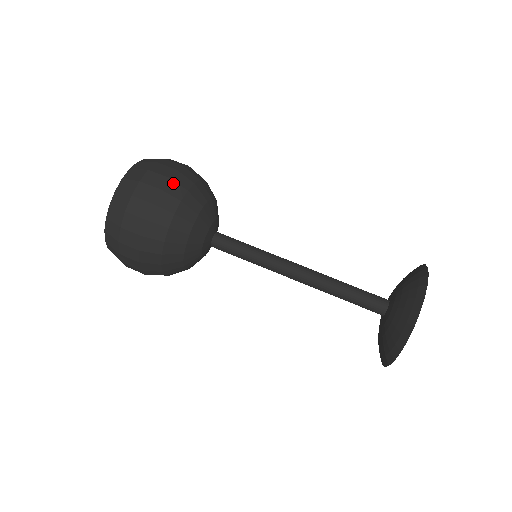
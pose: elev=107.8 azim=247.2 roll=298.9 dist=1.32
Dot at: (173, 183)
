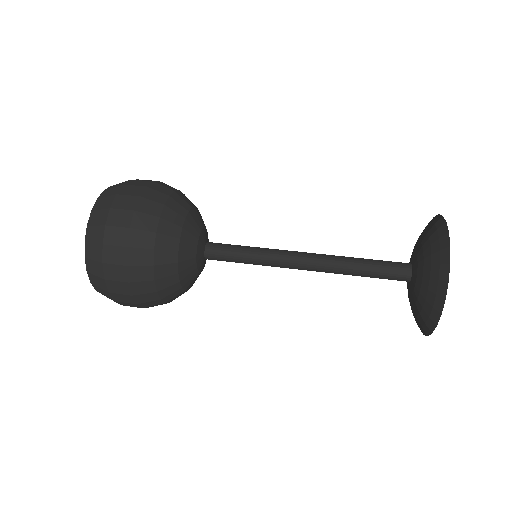
Dot at: (146, 201)
